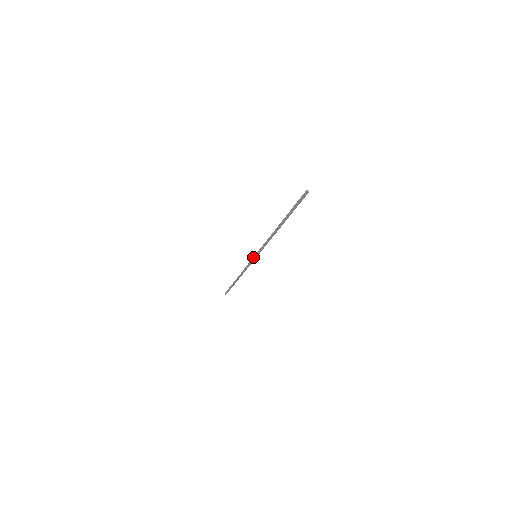
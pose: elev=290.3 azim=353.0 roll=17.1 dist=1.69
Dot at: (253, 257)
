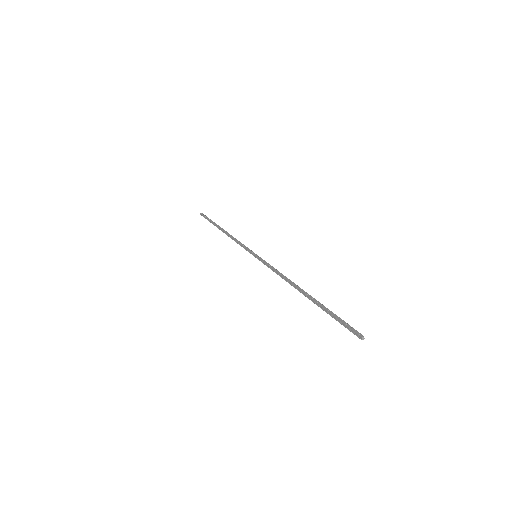
Dot at: (251, 253)
